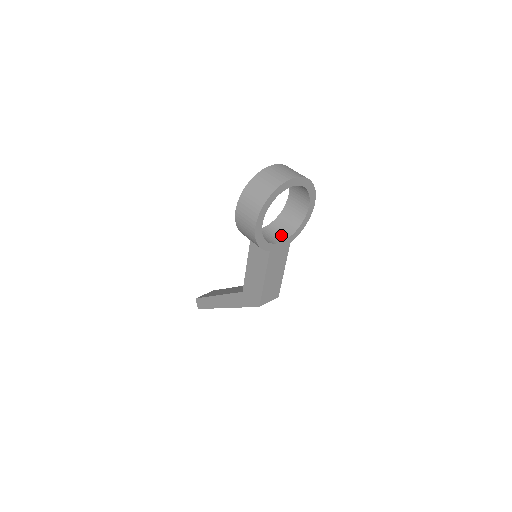
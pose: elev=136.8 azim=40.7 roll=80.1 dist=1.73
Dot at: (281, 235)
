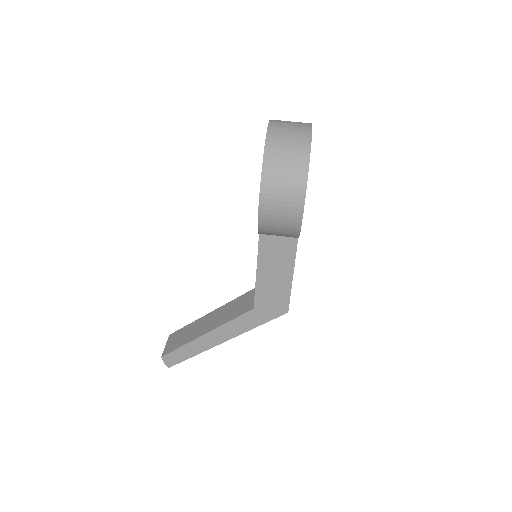
Dot at: occluded
